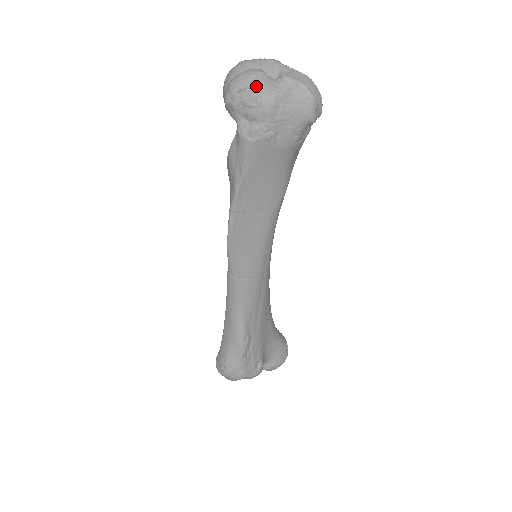
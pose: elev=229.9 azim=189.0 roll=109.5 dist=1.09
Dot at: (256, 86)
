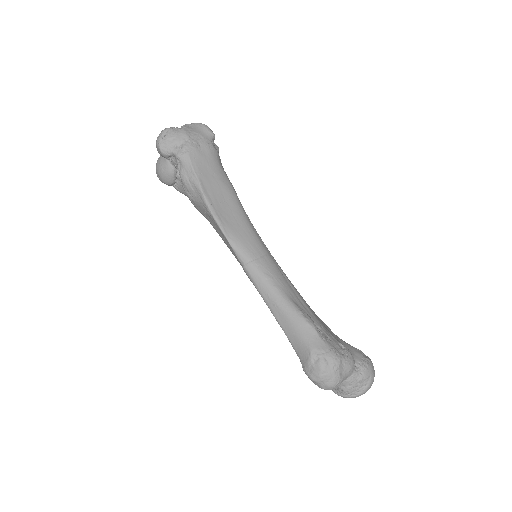
Dot at: (170, 128)
